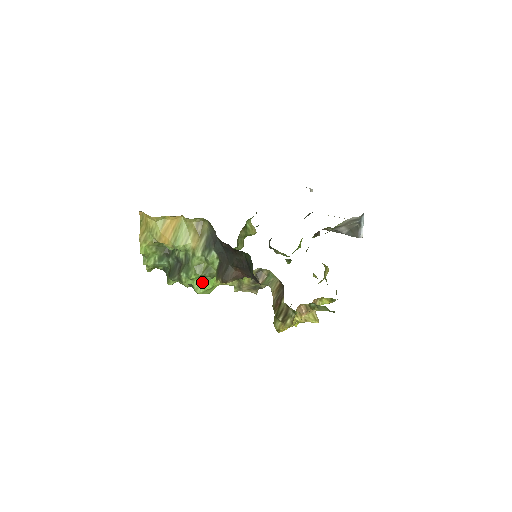
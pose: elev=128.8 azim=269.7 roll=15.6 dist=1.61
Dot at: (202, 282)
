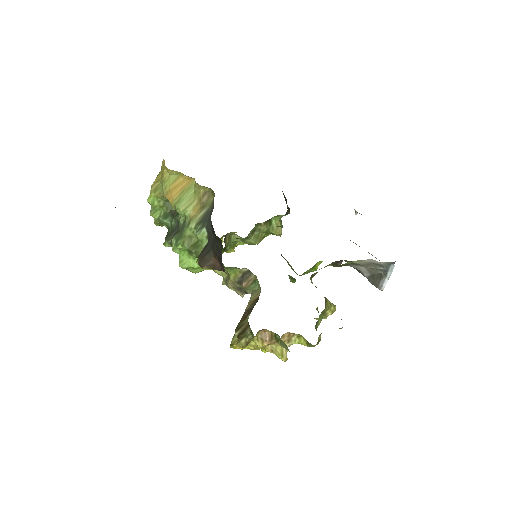
Dot at: (188, 257)
